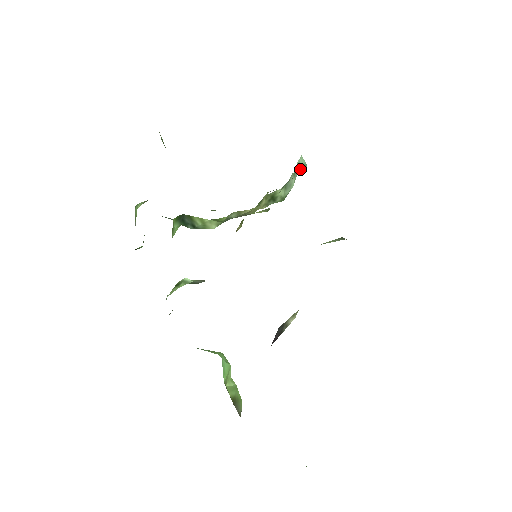
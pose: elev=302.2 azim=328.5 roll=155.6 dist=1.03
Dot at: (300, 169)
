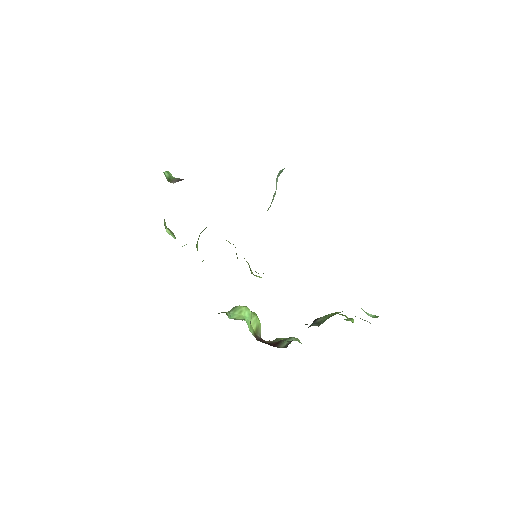
Dot at: occluded
